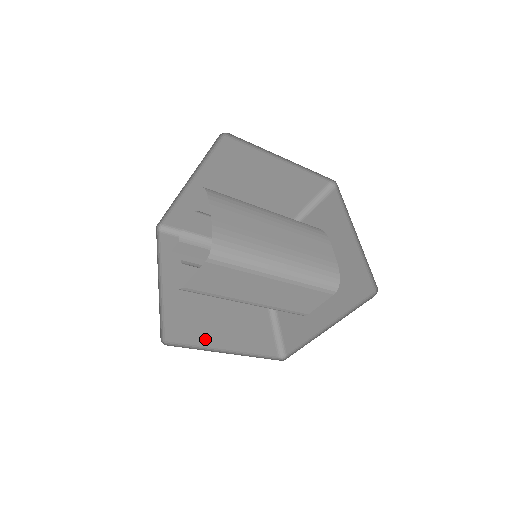
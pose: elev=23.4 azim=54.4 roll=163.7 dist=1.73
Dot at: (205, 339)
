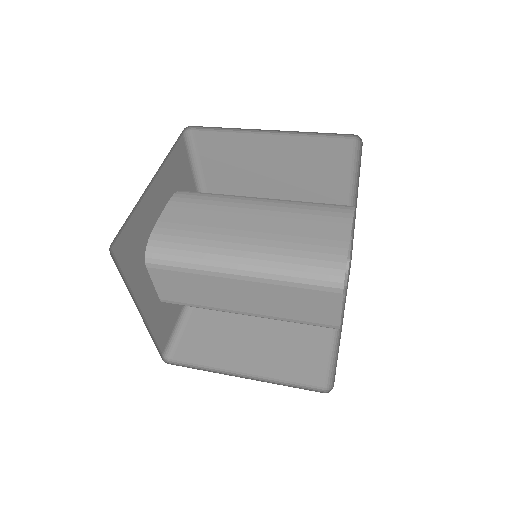
Dot at: (222, 360)
